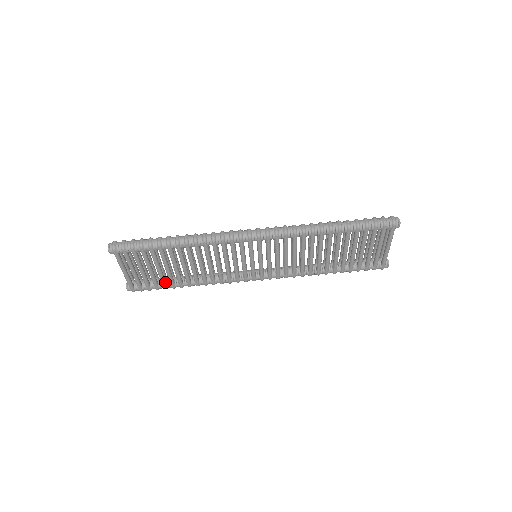
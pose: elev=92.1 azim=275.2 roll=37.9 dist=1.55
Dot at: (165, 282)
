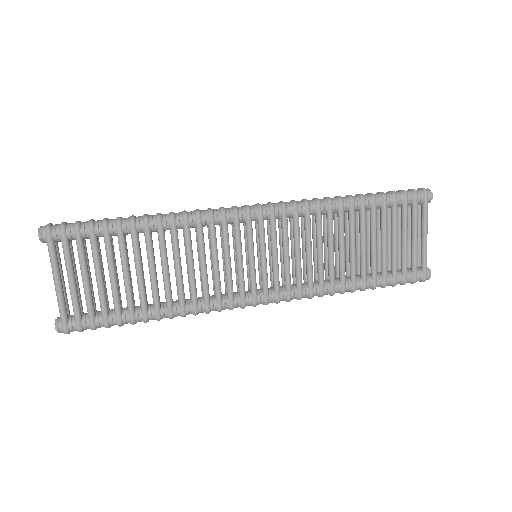
Dot at: (120, 308)
